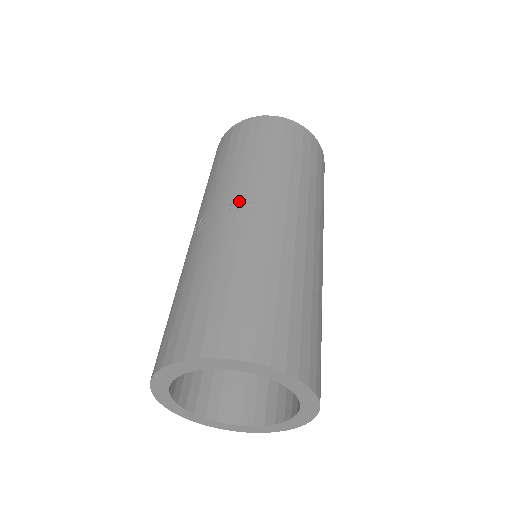
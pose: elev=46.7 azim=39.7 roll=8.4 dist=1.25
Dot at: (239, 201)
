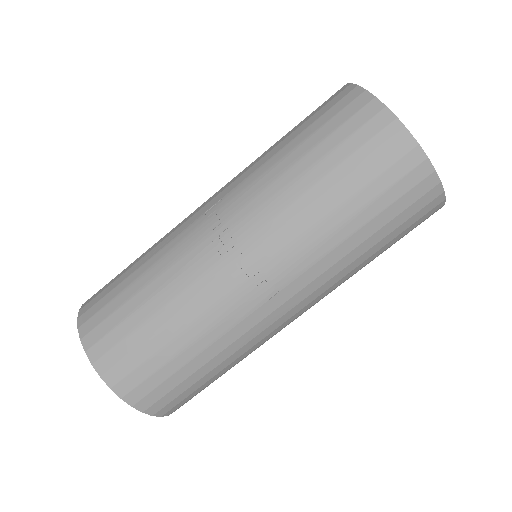
Dot at: (268, 273)
